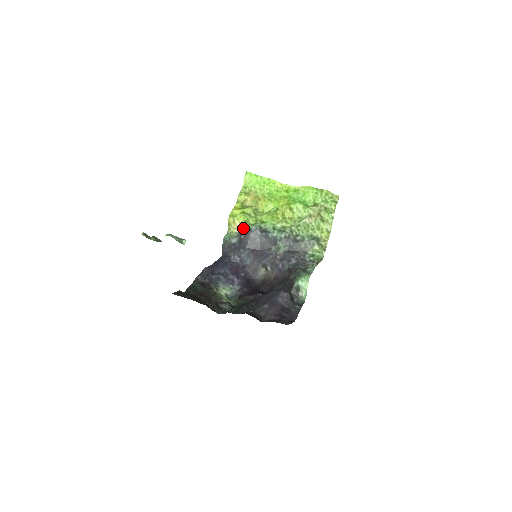
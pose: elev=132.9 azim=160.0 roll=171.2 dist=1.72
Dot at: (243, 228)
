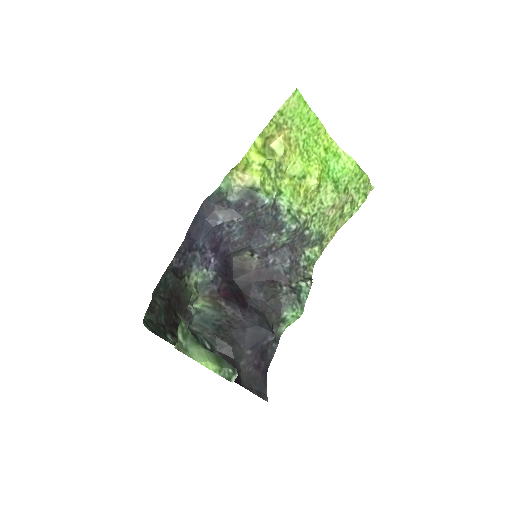
Dot at: (252, 188)
